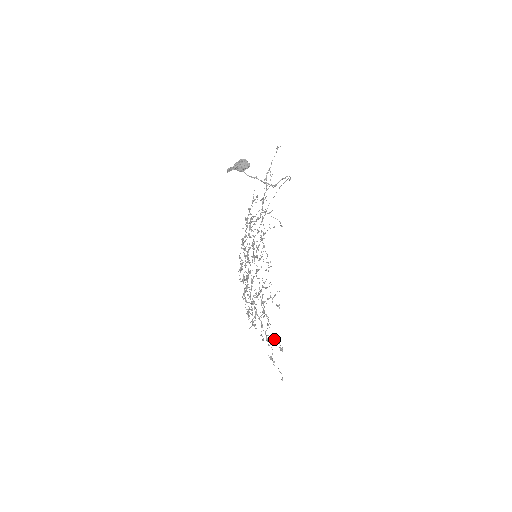
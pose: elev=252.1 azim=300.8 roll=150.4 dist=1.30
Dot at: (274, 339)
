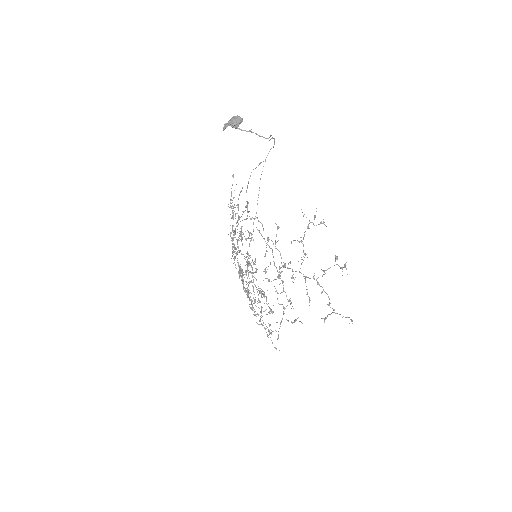
Dot at: occluded
